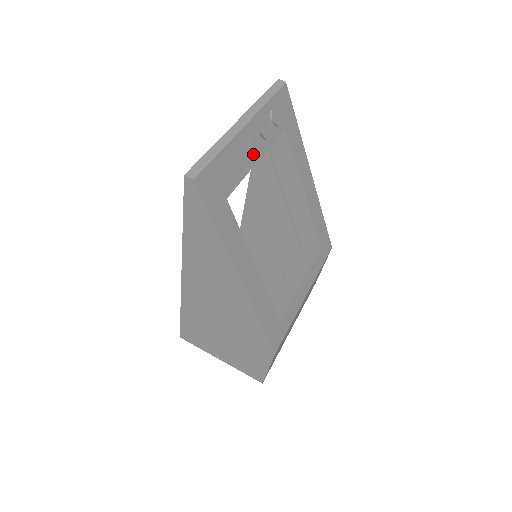
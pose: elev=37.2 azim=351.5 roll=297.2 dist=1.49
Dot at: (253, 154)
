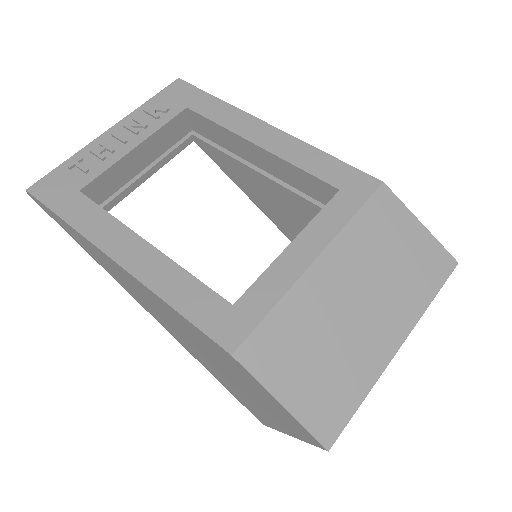
Dot at: (125, 145)
